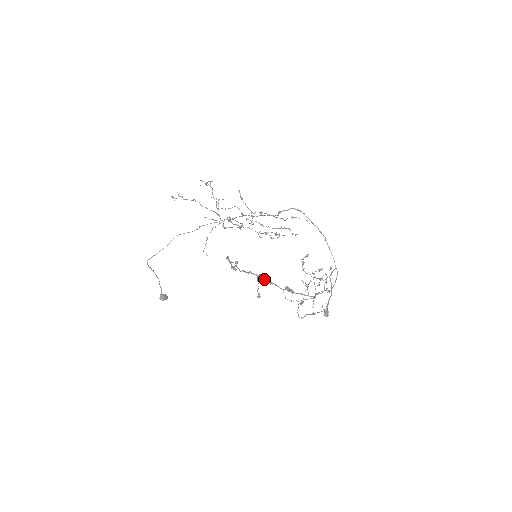
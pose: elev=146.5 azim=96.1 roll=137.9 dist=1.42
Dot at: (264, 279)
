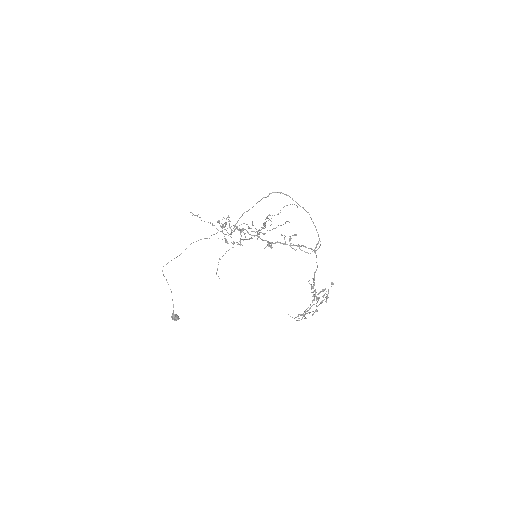
Dot at: (247, 232)
